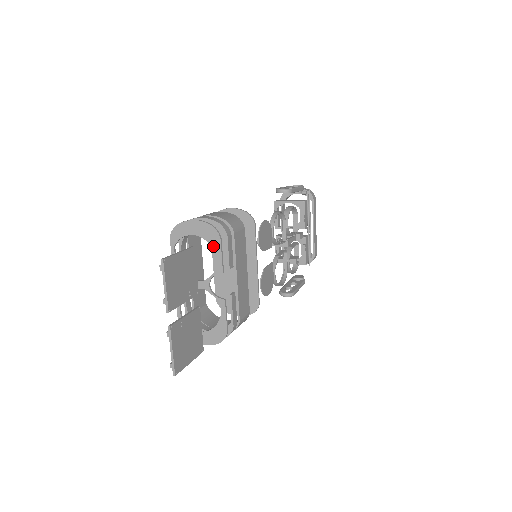
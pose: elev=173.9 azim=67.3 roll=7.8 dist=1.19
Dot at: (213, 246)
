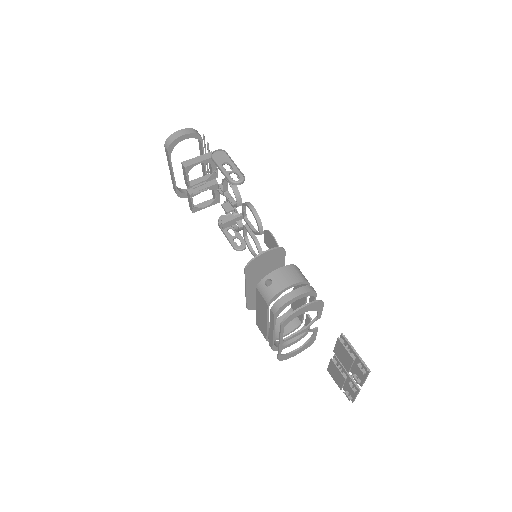
Dot at: (317, 310)
